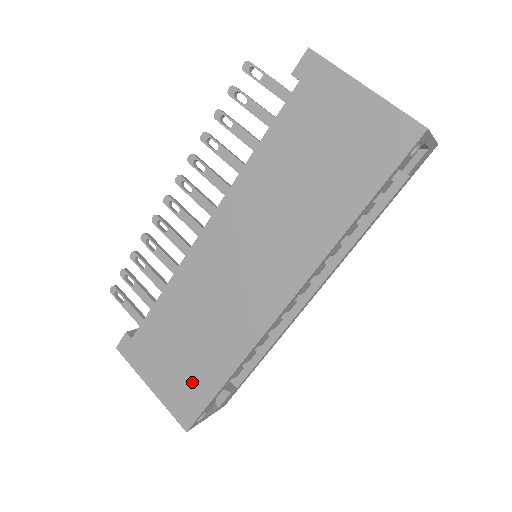
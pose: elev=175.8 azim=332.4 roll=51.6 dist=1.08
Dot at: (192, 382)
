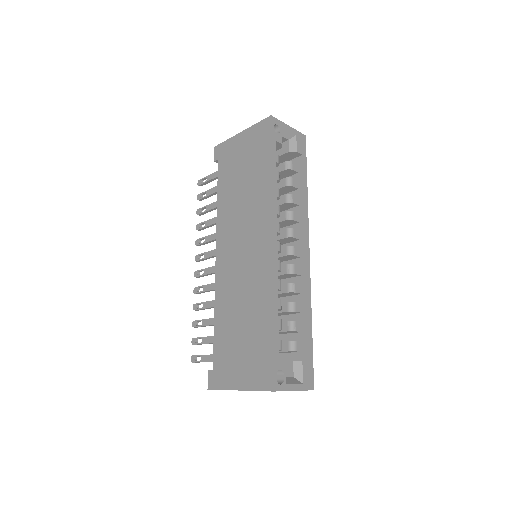
Dot at: (257, 351)
